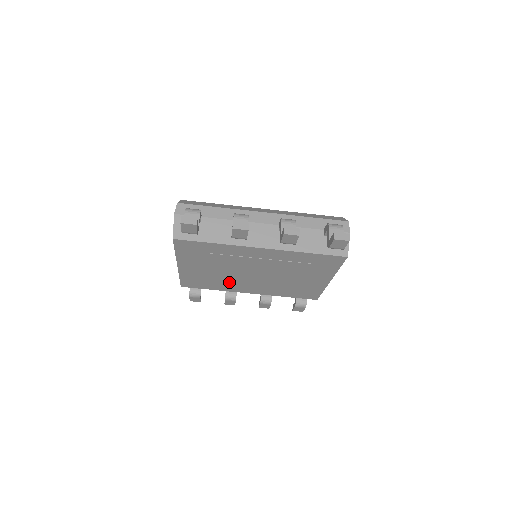
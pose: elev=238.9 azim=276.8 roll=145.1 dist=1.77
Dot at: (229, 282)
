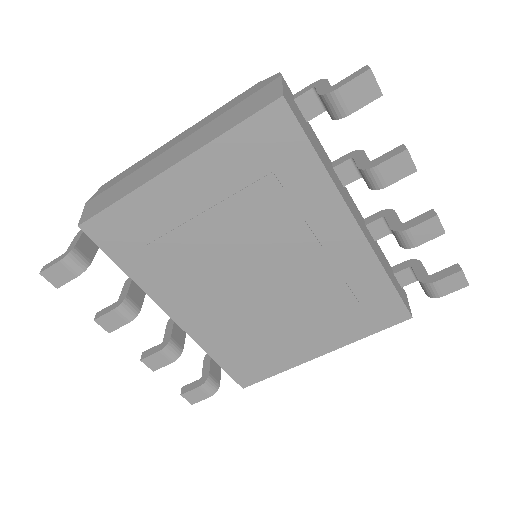
Dot at: (187, 270)
